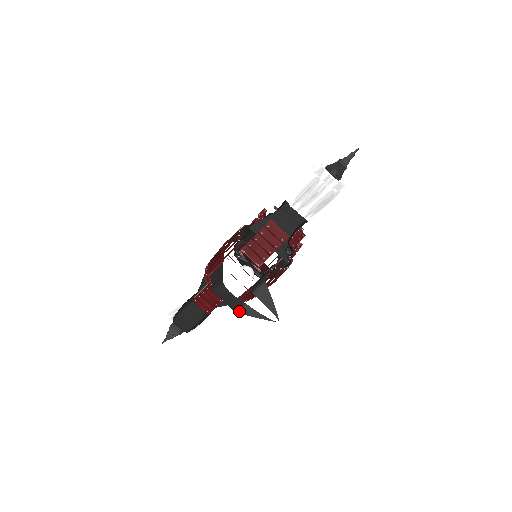
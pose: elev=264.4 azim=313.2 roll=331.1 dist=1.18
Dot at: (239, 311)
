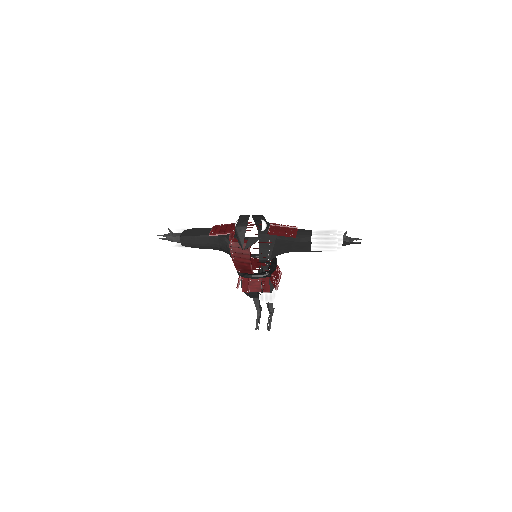
Dot at: (238, 228)
